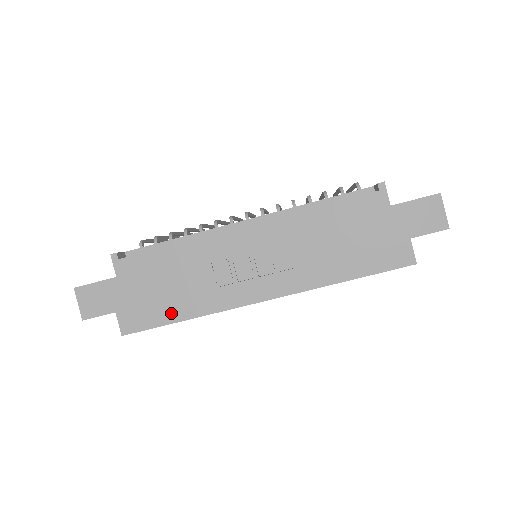
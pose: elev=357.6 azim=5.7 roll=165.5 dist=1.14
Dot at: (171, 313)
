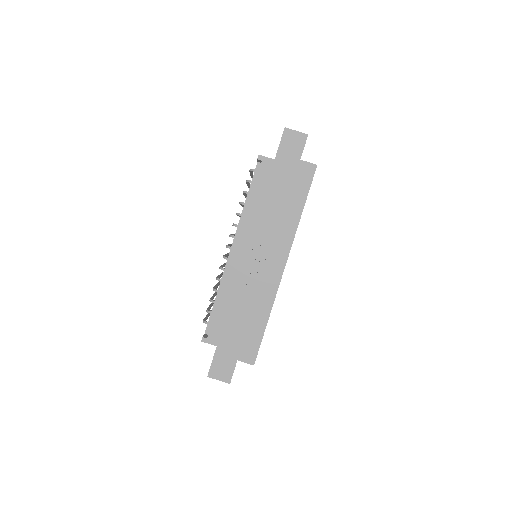
Dot at: (258, 327)
